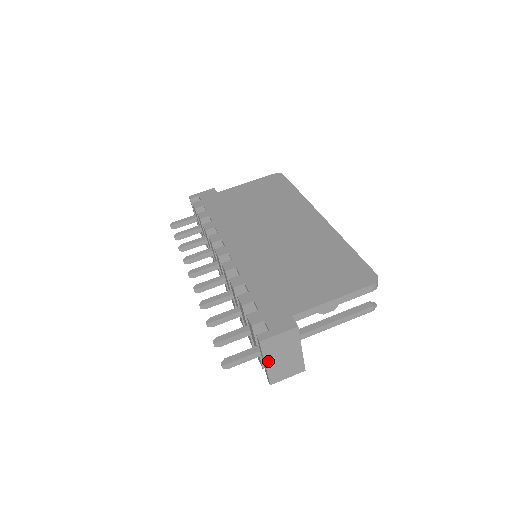
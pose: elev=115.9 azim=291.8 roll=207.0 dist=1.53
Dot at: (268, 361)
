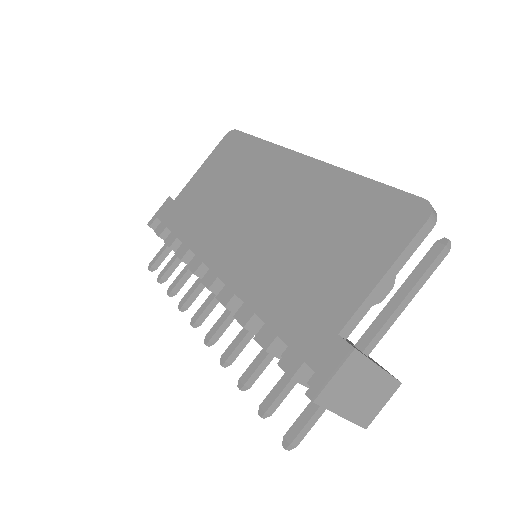
Dot at: (343, 411)
